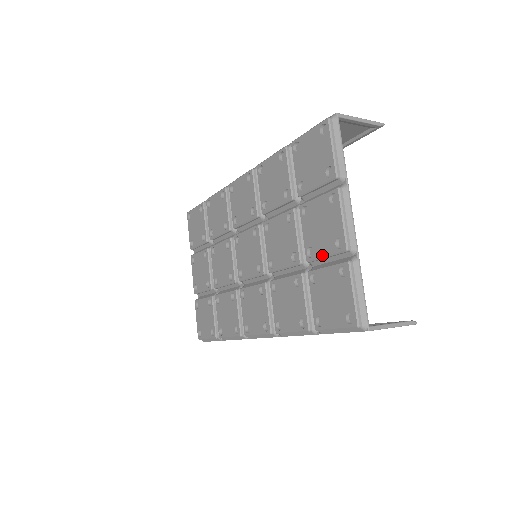
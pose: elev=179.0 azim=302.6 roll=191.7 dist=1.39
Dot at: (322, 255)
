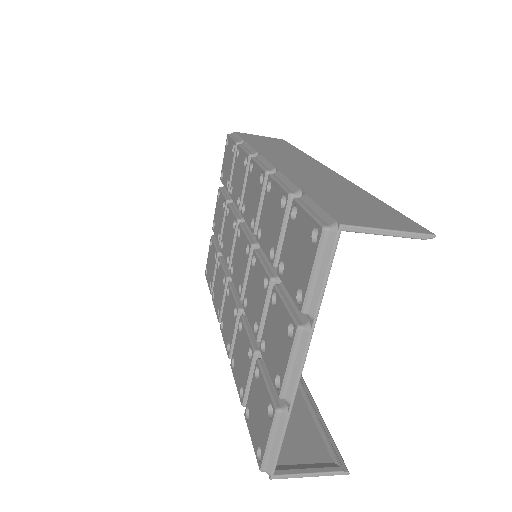
Dot at: (267, 366)
